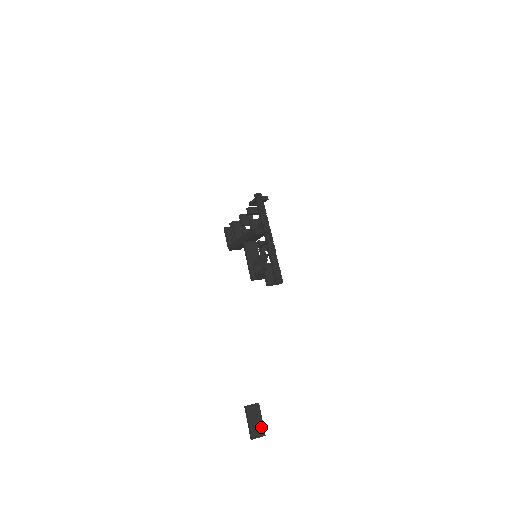
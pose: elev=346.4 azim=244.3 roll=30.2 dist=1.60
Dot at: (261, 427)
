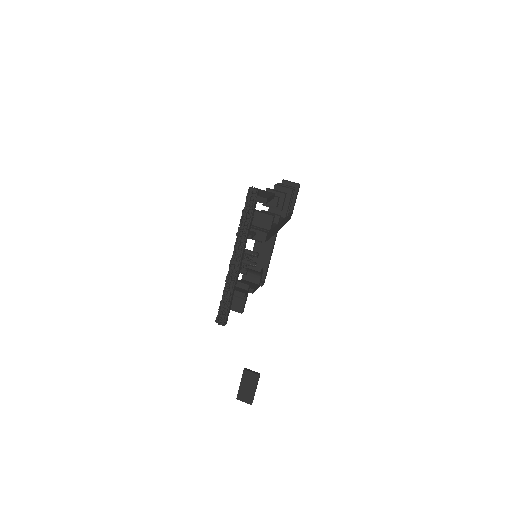
Dot at: (251, 396)
